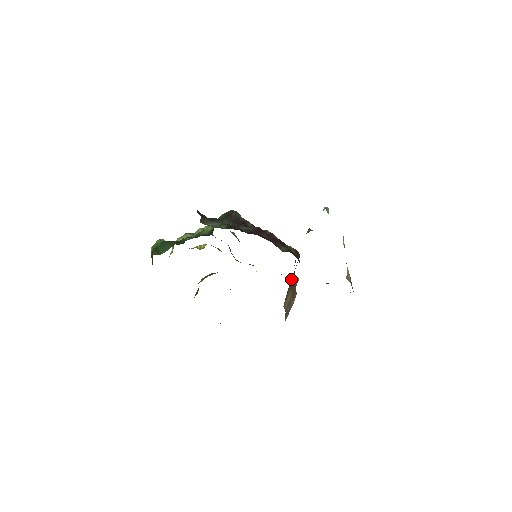
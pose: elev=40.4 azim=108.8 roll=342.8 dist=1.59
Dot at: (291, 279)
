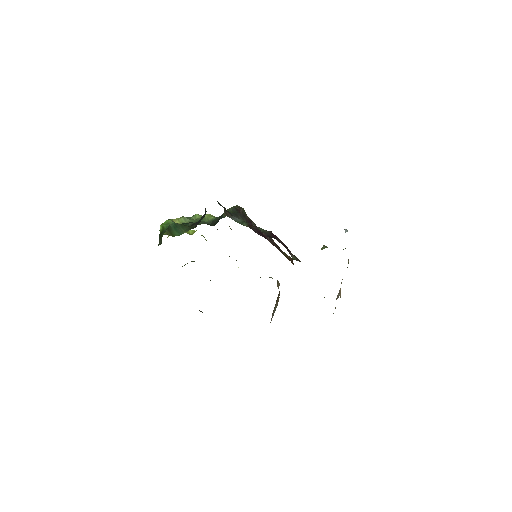
Dot at: occluded
